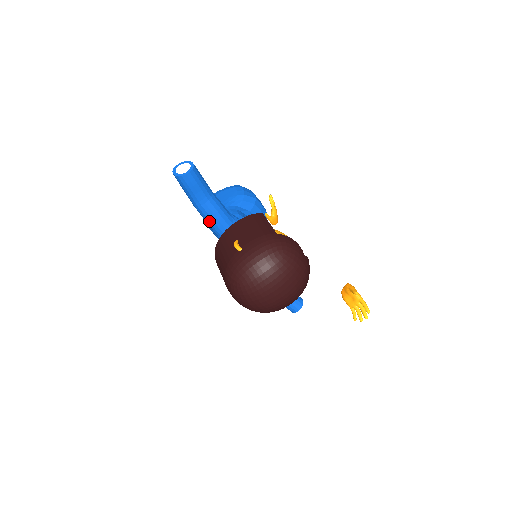
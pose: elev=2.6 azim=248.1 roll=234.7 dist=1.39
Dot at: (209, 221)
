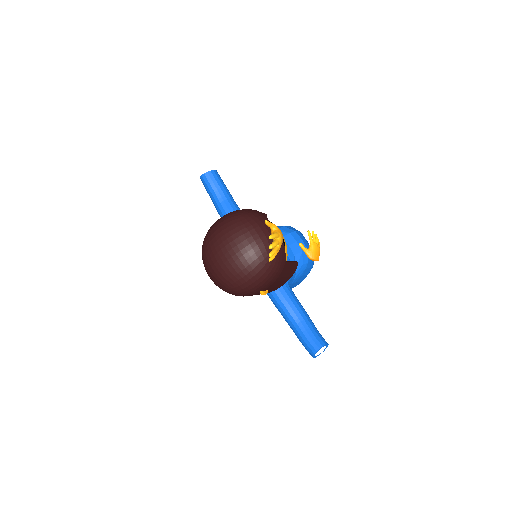
Dot at: occluded
